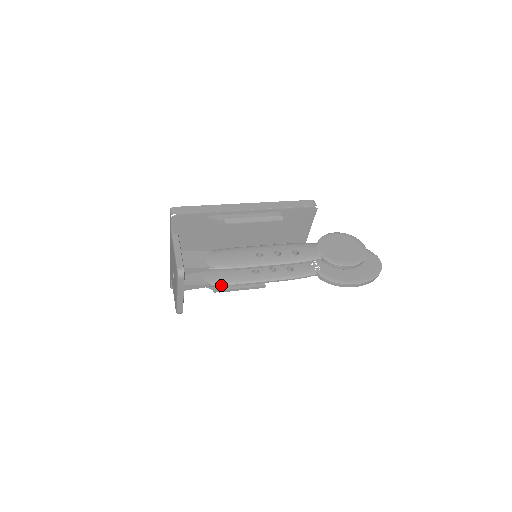
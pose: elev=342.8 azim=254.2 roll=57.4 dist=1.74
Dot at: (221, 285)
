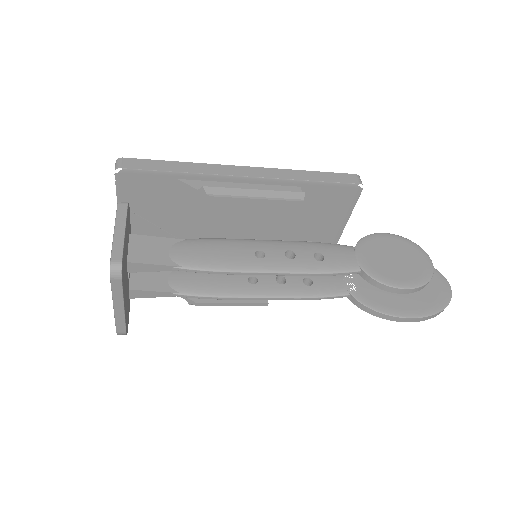
Dot at: (194, 296)
